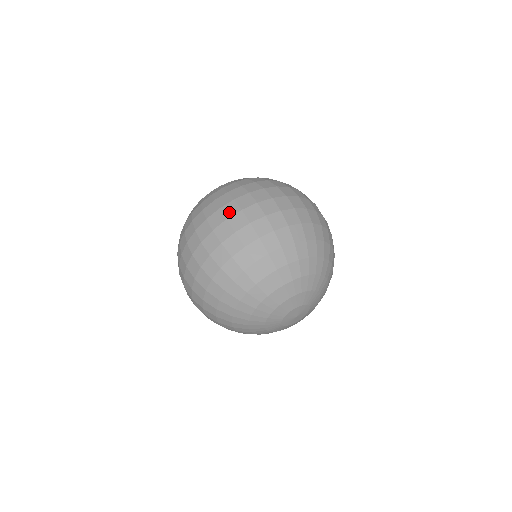
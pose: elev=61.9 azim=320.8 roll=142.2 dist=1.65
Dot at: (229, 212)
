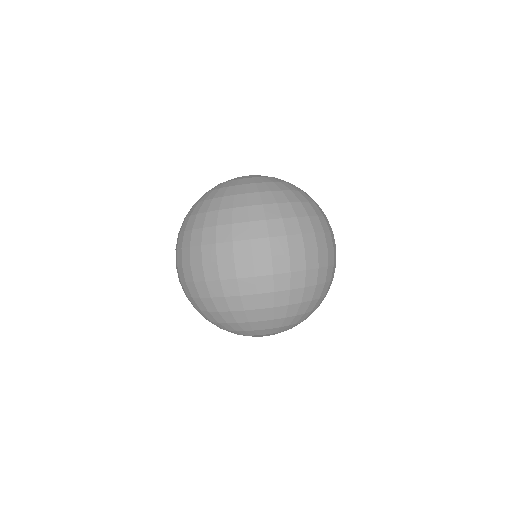
Dot at: (240, 253)
